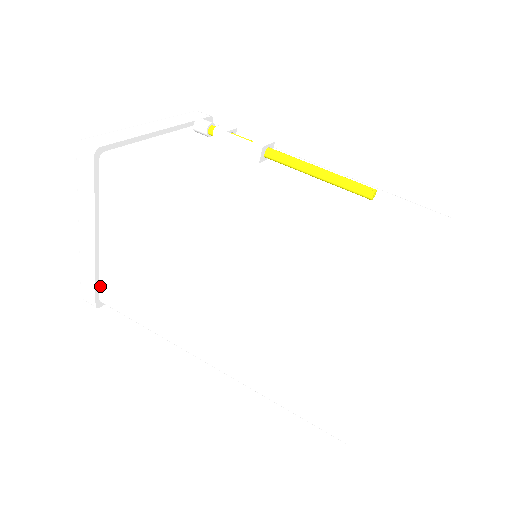
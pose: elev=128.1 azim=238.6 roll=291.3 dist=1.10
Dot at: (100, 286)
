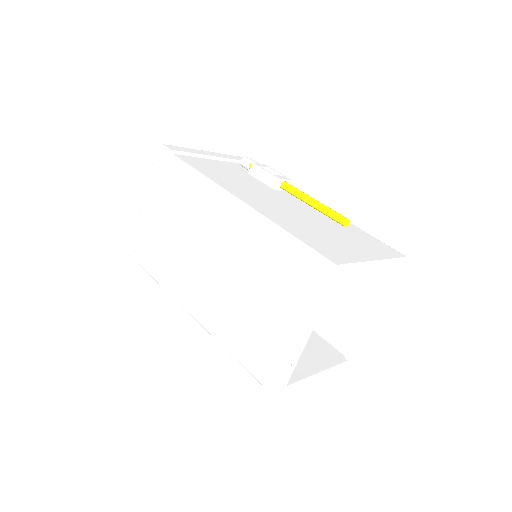
Dot at: (142, 251)
